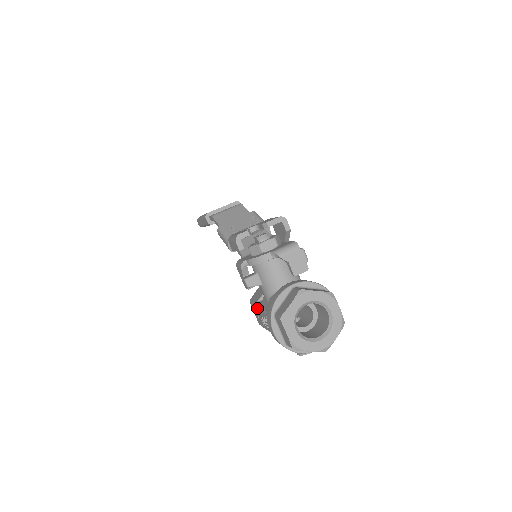
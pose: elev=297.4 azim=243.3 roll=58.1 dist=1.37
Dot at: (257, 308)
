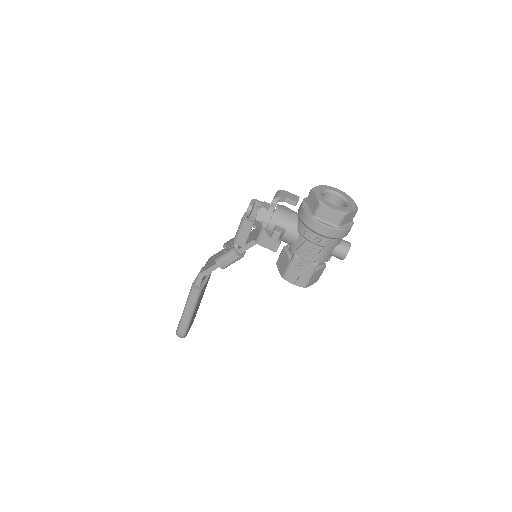
Dot at: (294, 262)
